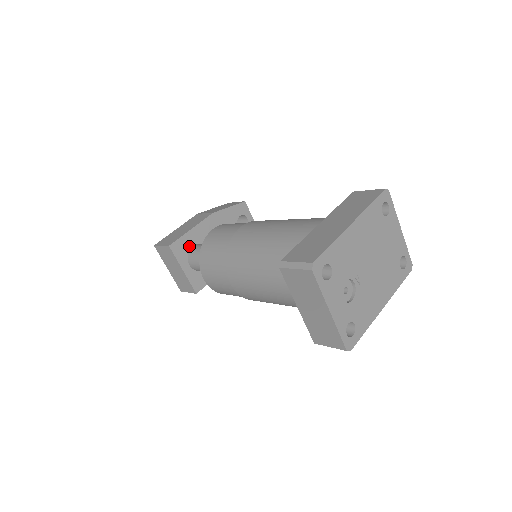
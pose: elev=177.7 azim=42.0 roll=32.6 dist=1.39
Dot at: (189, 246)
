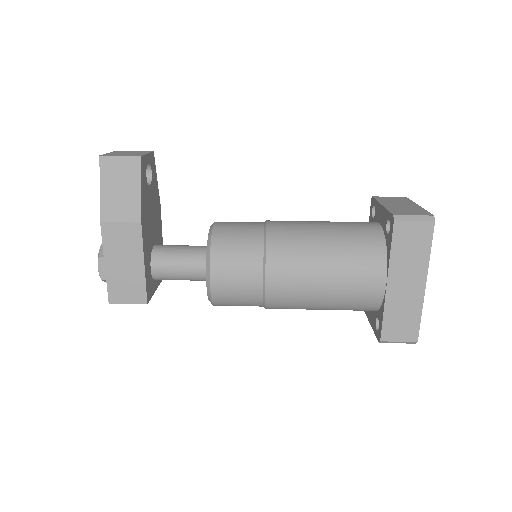
Dot at: (150, 274)
